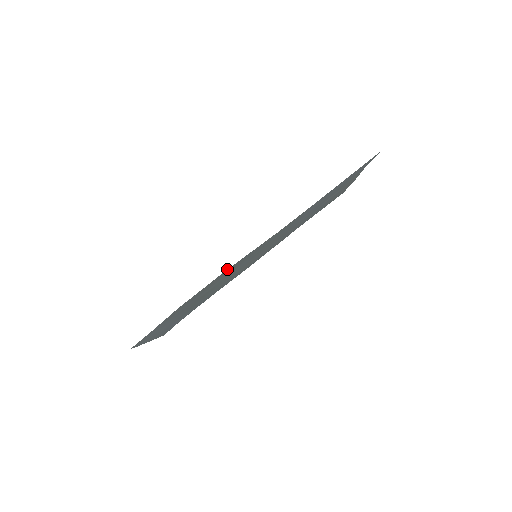
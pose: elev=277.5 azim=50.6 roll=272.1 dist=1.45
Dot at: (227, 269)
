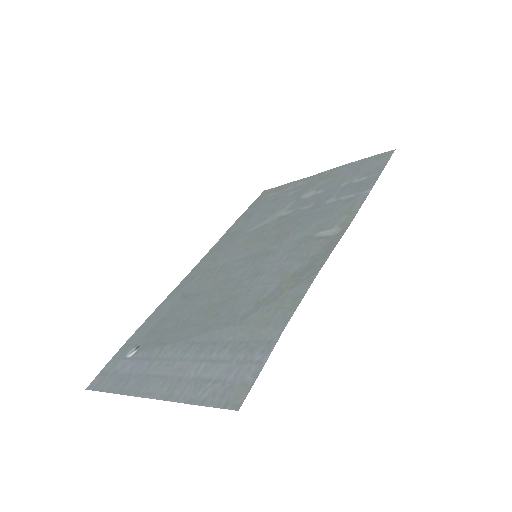
Dot at: (320, 269)
